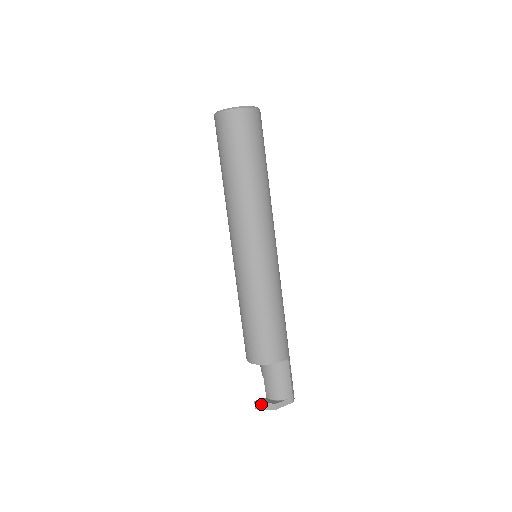
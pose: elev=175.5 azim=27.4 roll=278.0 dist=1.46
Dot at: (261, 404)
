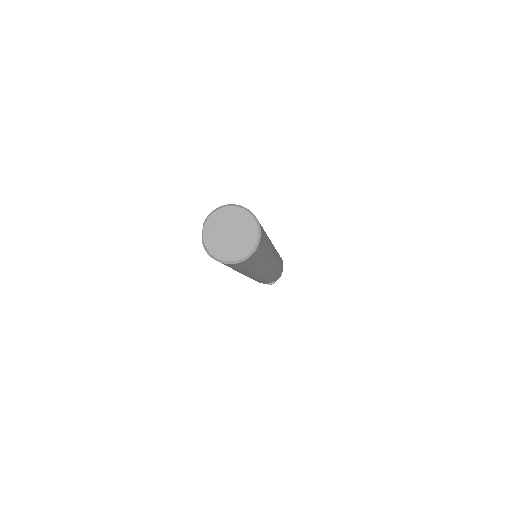
Dot at: occluded
